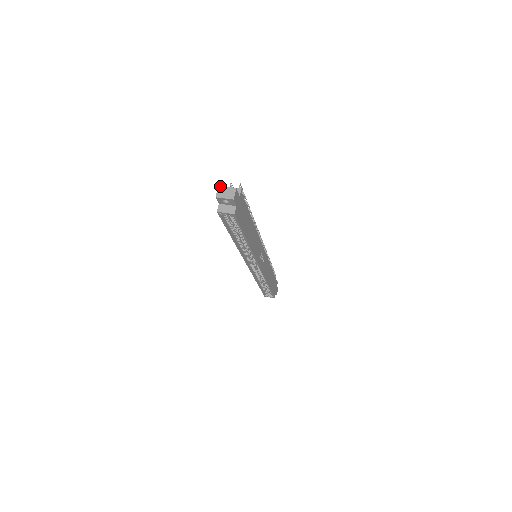
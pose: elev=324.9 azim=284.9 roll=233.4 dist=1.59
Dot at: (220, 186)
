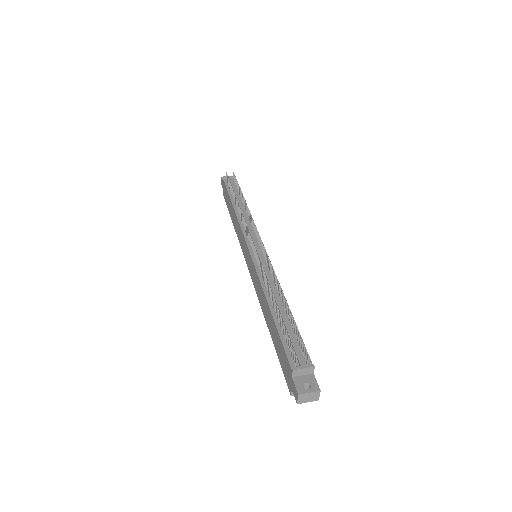
Dot at: (300, 394)
